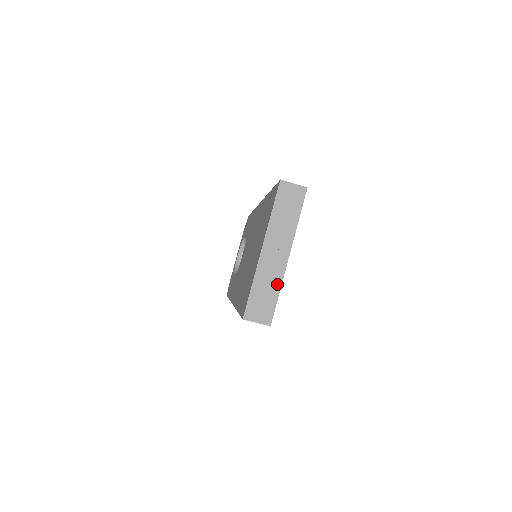
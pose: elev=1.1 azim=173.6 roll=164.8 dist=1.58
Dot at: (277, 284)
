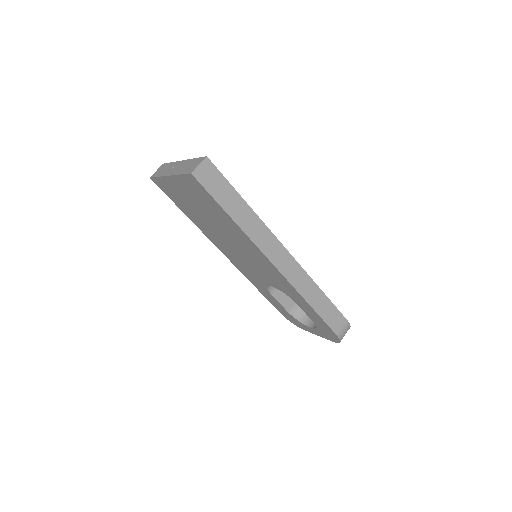
Dot at: (190, 161)
